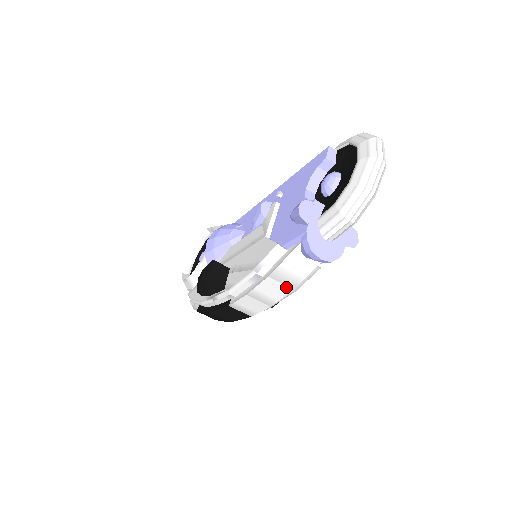
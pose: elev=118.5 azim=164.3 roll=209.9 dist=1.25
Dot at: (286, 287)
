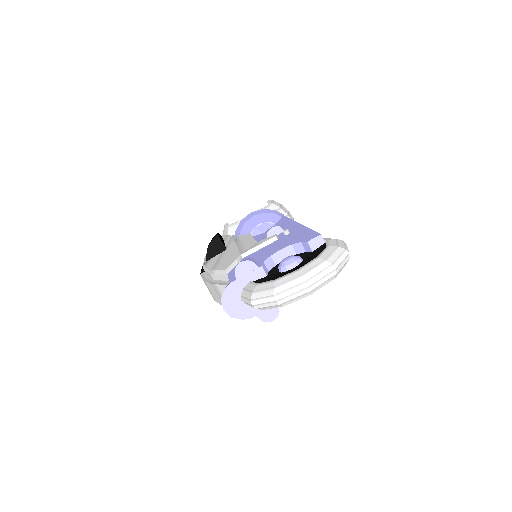
Dot at: (220, 300)
